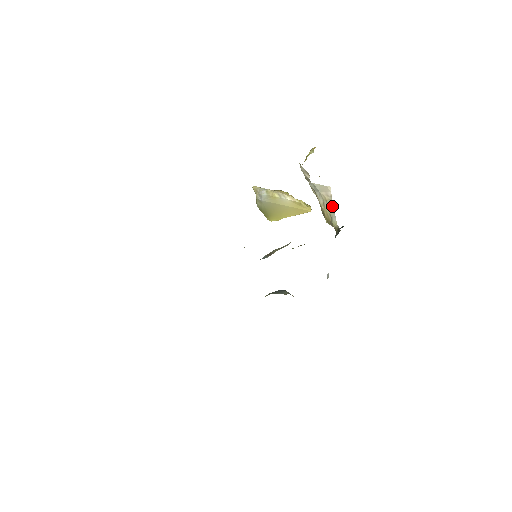
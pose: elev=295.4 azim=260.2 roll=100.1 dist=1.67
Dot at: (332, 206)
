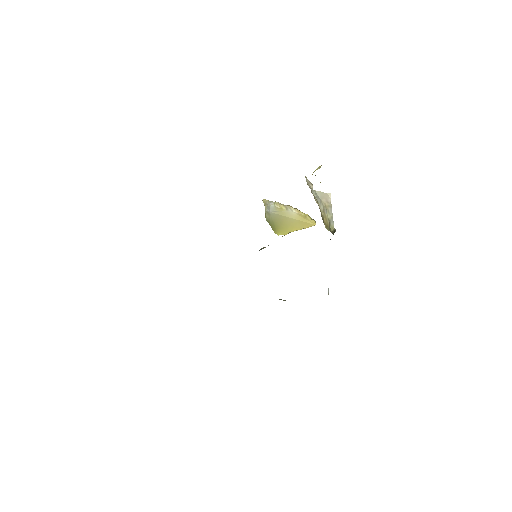
Dot at: (331, 211)
